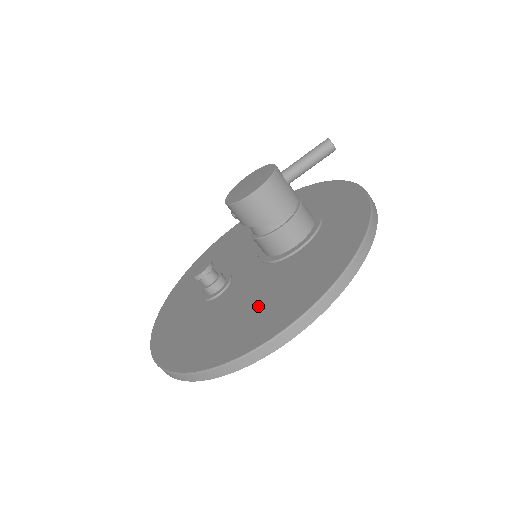
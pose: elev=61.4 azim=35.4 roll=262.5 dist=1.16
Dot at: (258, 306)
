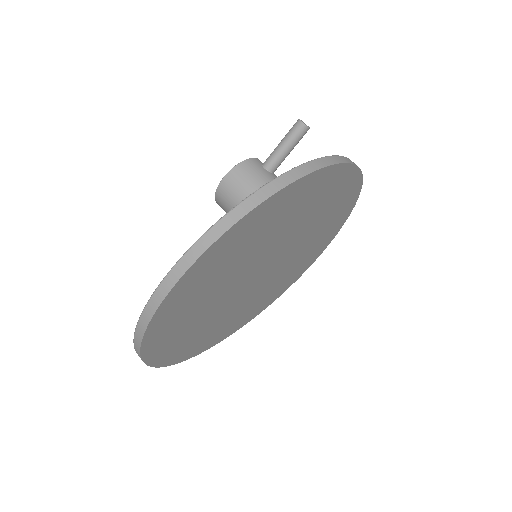
Dot at: occluded
